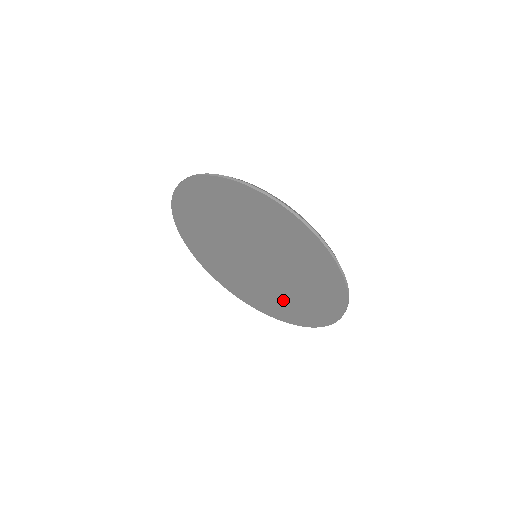
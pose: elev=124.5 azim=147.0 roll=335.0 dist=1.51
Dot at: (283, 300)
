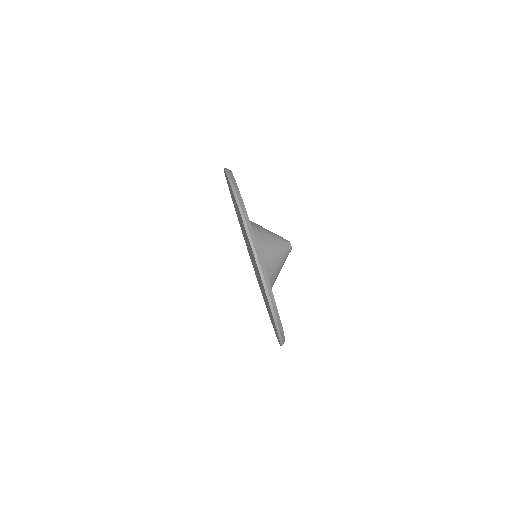
Dot at: (262, 293)
